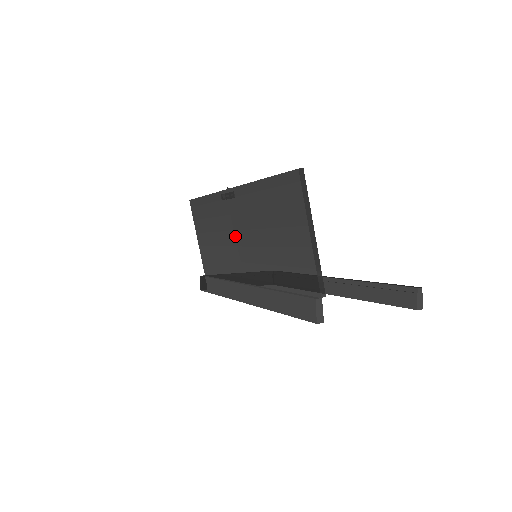
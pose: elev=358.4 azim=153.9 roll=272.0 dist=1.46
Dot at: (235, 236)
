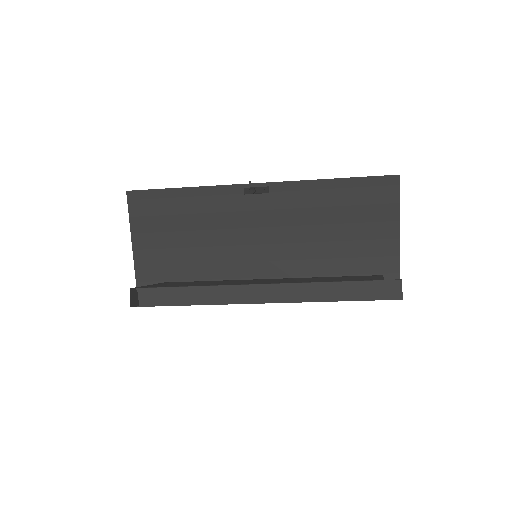
Dot at: (252, 234)
